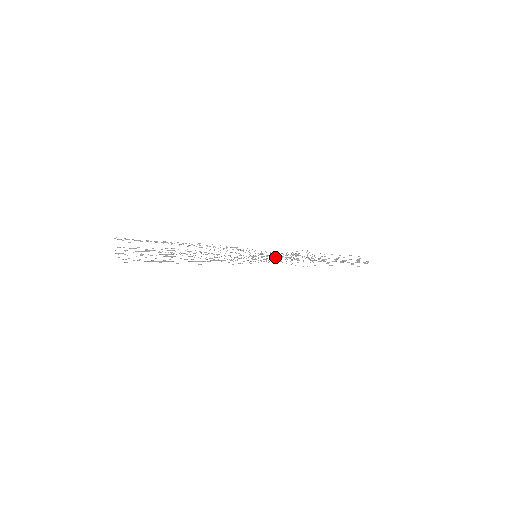
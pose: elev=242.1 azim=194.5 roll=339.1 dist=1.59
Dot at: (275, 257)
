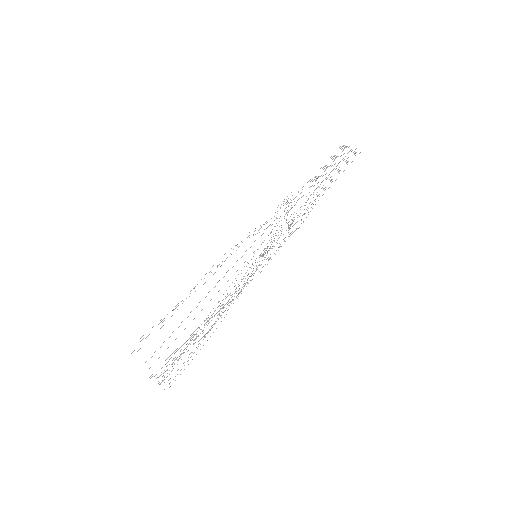
Dot at: occluded
